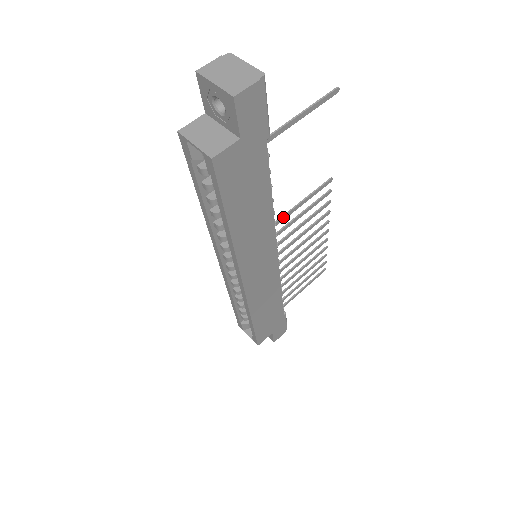
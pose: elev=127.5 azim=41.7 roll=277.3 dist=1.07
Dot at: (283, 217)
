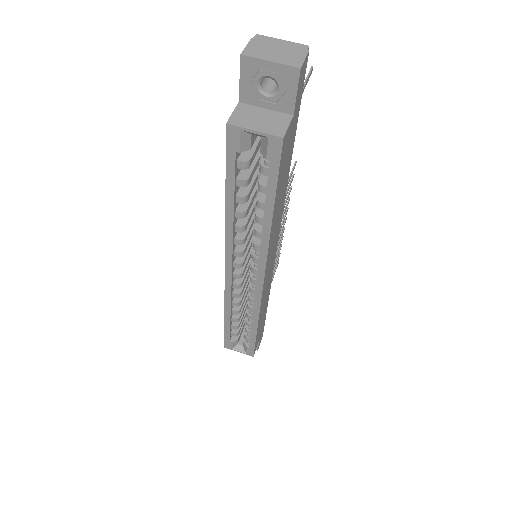
Dot at: occluded
